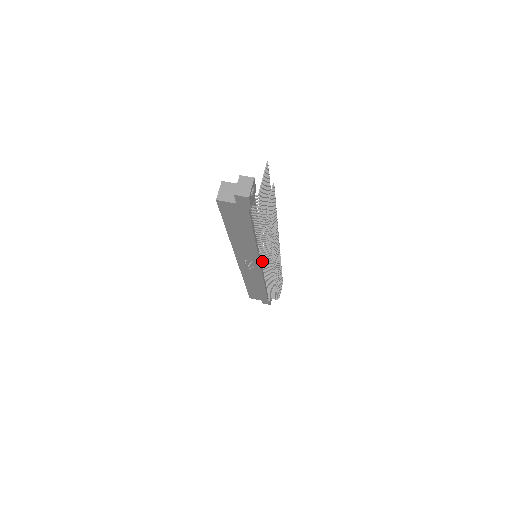
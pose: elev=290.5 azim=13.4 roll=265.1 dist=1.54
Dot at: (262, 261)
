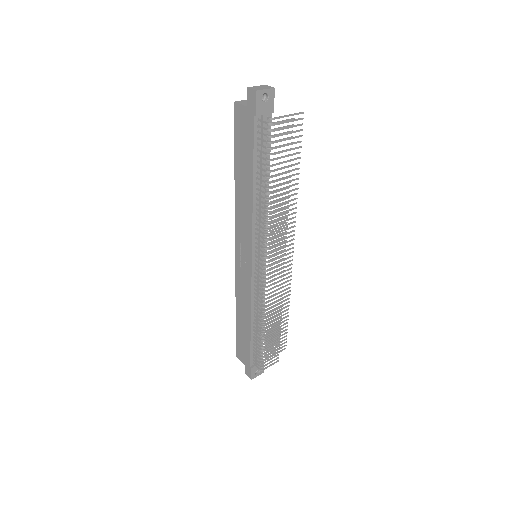
Dot at: (256, 255)
